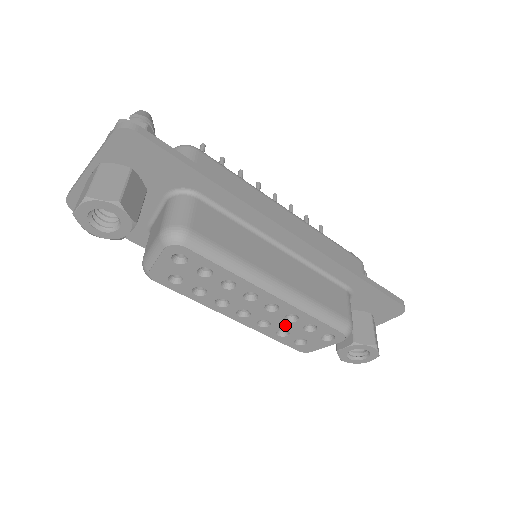
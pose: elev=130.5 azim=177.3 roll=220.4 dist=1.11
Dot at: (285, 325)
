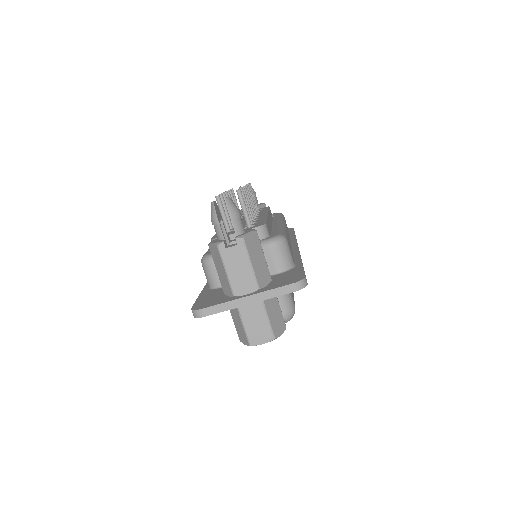
Dot at: occluded
